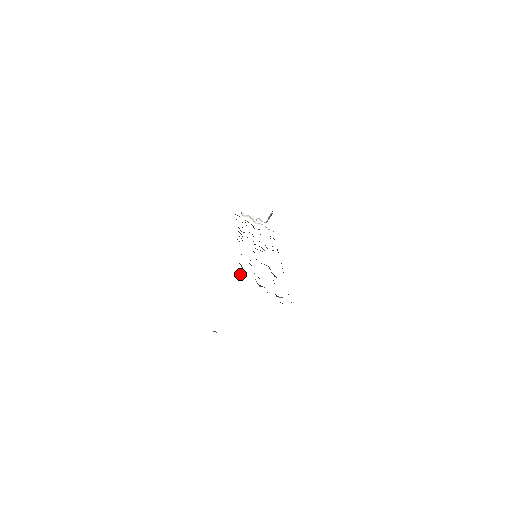
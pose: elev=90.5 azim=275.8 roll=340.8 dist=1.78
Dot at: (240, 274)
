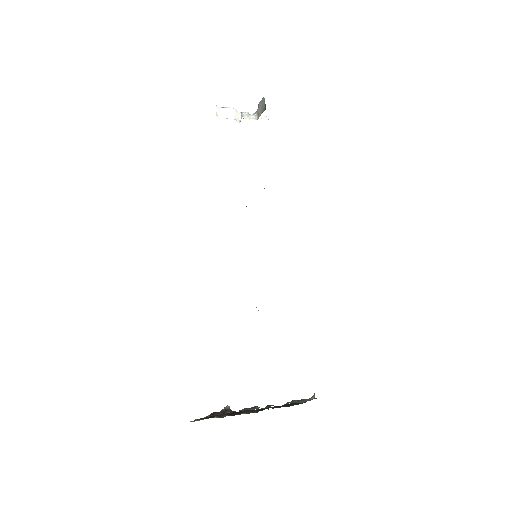
Dot at: occluded
